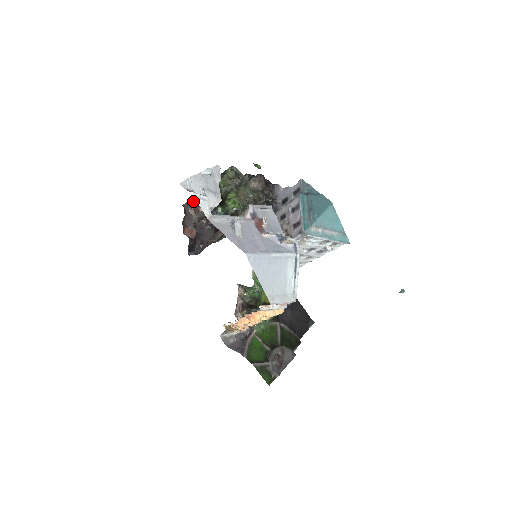
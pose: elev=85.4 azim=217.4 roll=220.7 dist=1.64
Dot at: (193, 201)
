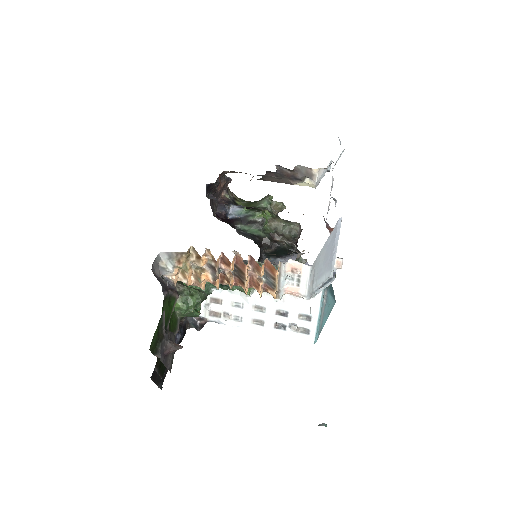
Dot at: (229, 182)
